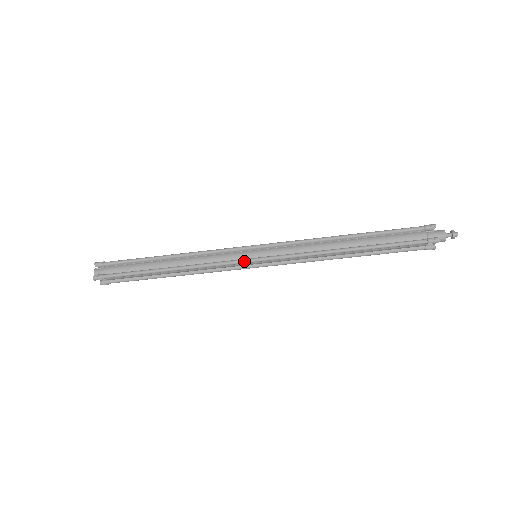
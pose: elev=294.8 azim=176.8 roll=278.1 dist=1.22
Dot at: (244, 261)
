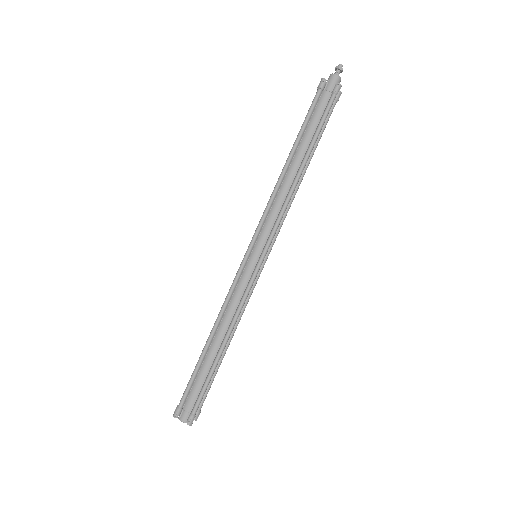
Dot at: (257, 270)
